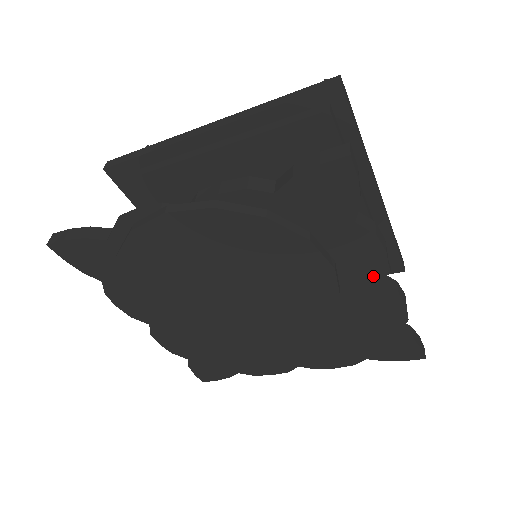
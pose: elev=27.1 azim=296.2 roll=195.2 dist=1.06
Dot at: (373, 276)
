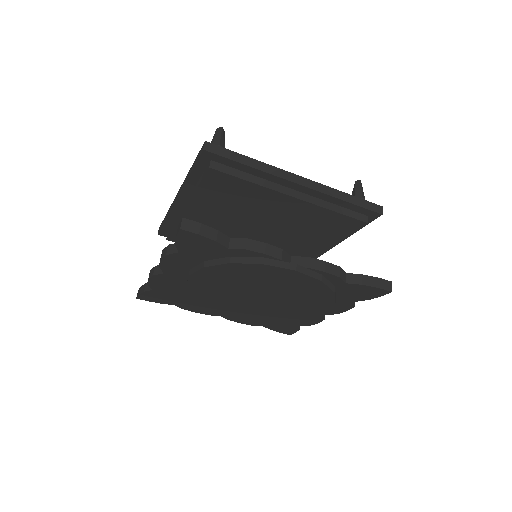
Dot at: (327, 313)
